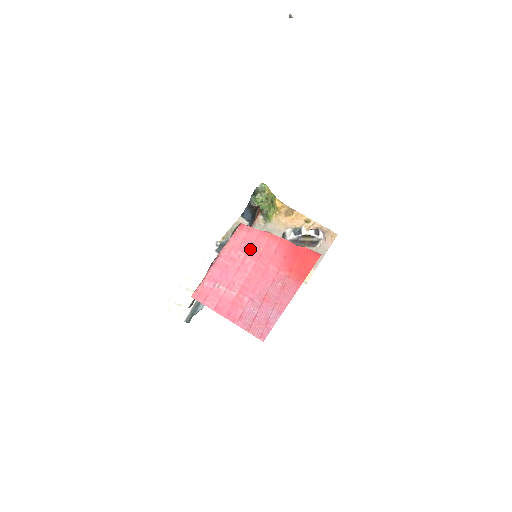
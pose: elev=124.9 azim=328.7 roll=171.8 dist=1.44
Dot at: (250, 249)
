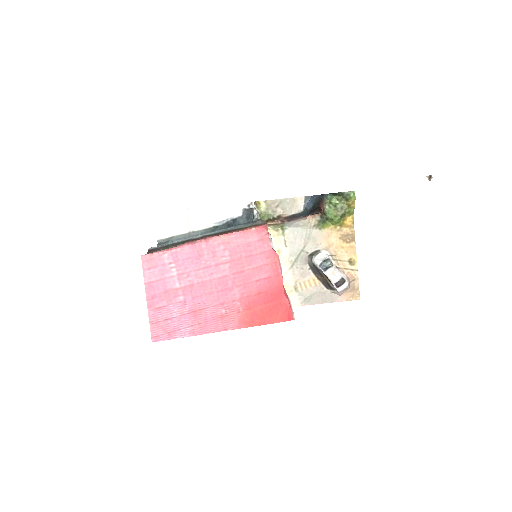
Dot at: (240, 258)
